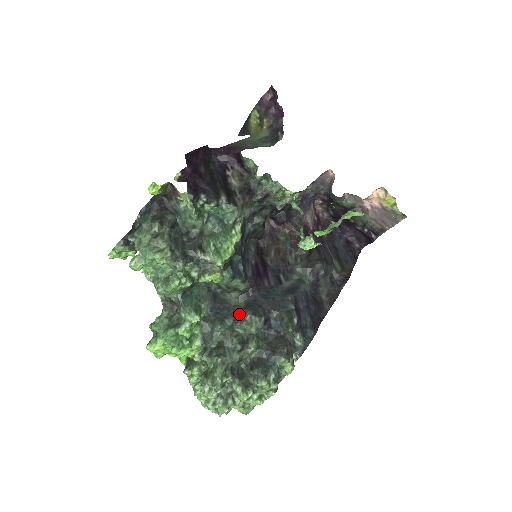
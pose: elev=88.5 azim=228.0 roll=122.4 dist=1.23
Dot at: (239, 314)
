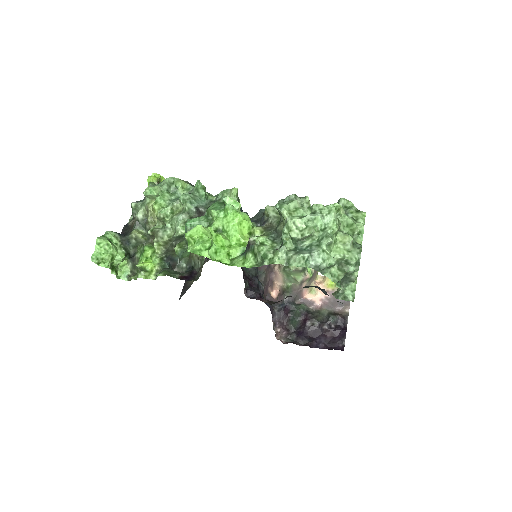
Dot at: occluded
